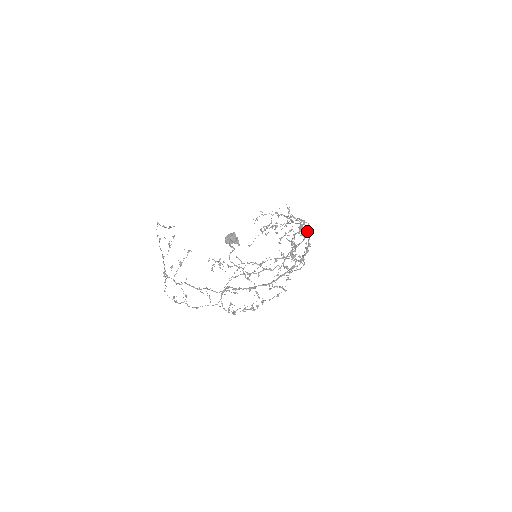
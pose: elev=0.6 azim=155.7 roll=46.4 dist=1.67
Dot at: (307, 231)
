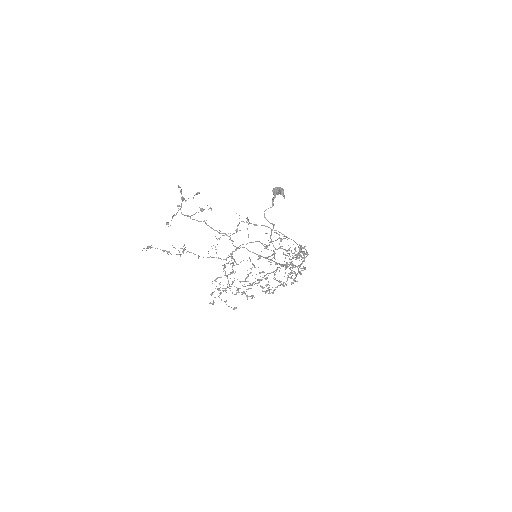
Dot at: occluded
